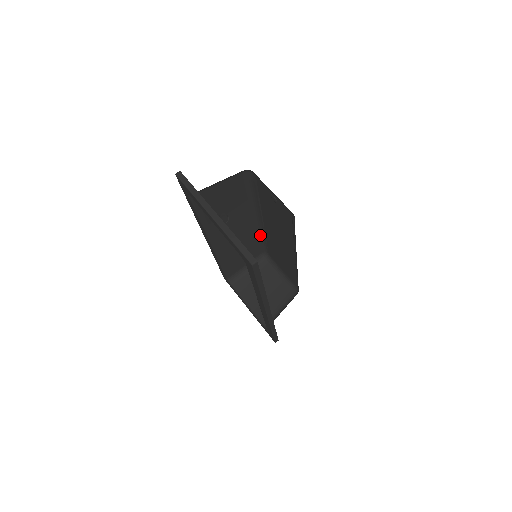
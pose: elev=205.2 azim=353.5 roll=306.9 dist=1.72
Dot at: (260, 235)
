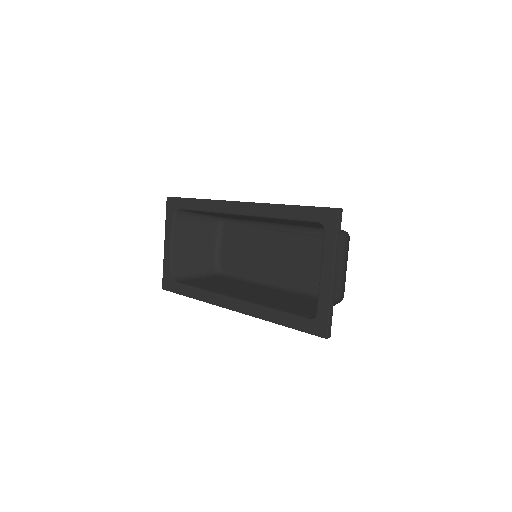
Dot at: (251, 221)
